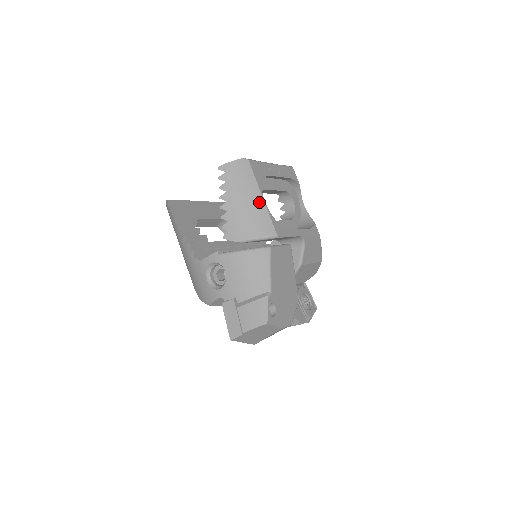
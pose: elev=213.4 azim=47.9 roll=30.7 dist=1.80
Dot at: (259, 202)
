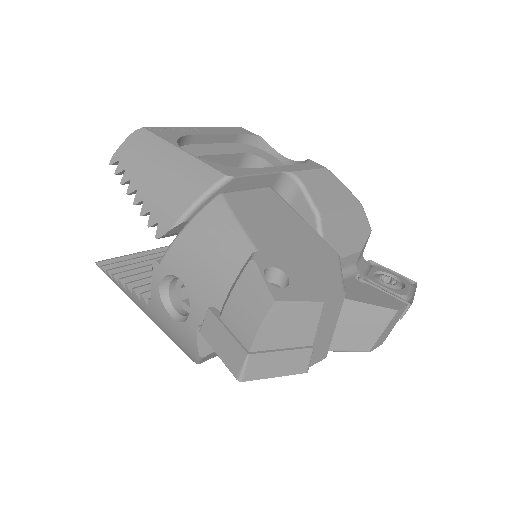
Dot at: (178, 158)
